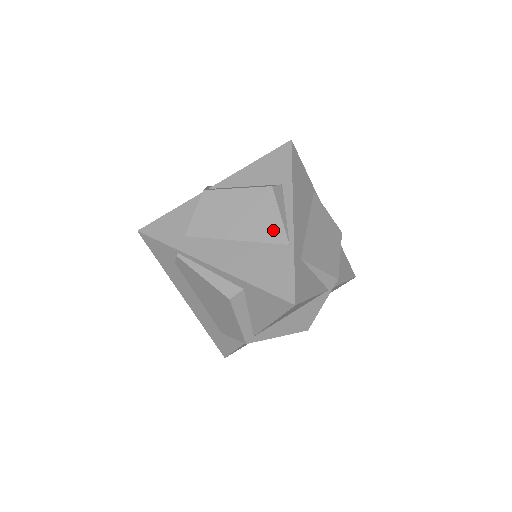
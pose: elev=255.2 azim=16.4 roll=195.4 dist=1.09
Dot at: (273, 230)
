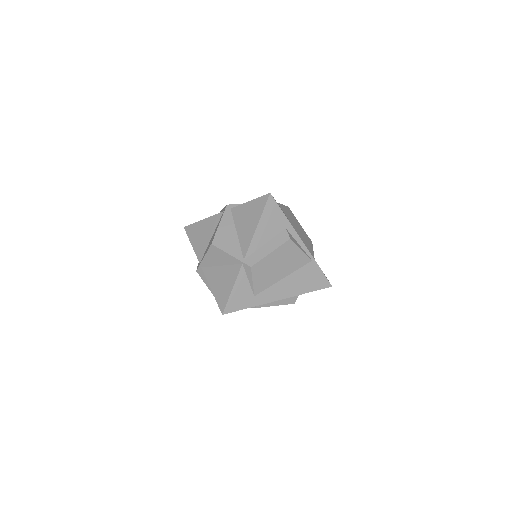
Dot at: (301, 260)
